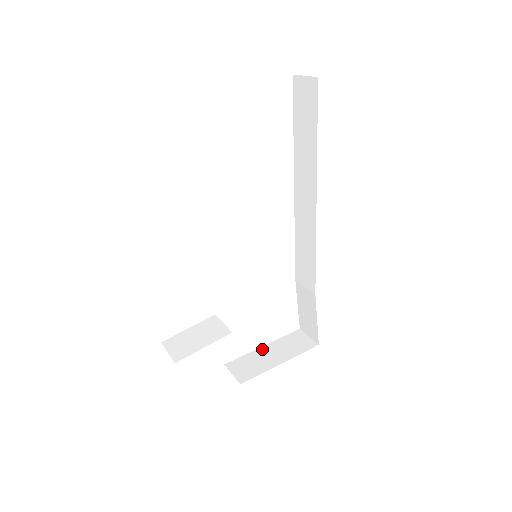
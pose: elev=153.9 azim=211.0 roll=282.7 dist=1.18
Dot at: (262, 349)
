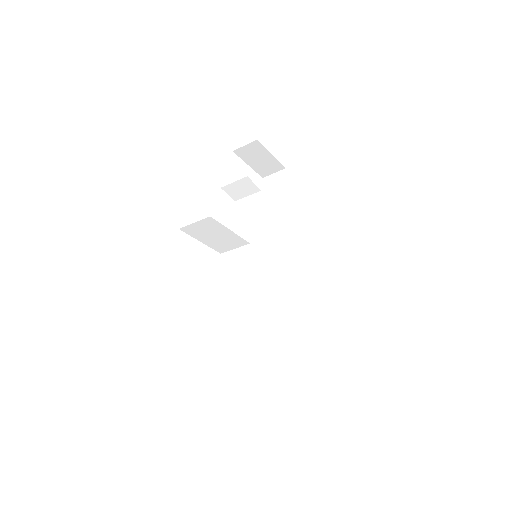
Dot at: occluded
